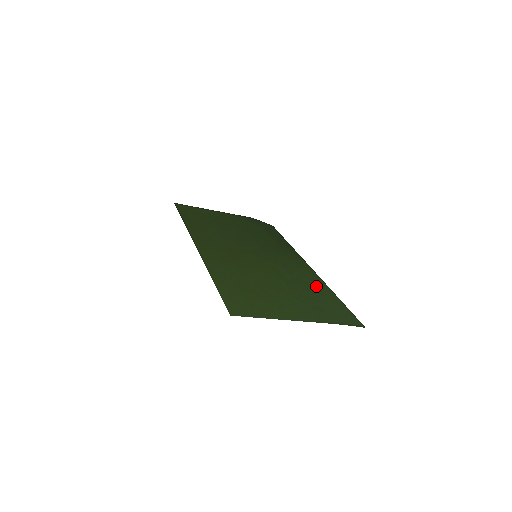
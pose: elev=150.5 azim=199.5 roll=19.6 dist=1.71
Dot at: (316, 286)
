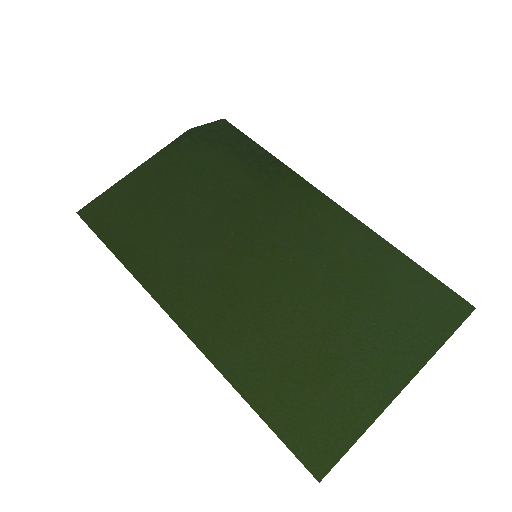
Dot at: (366, 257)
